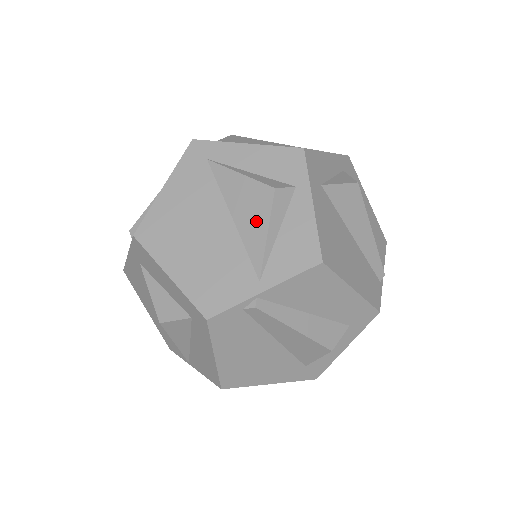
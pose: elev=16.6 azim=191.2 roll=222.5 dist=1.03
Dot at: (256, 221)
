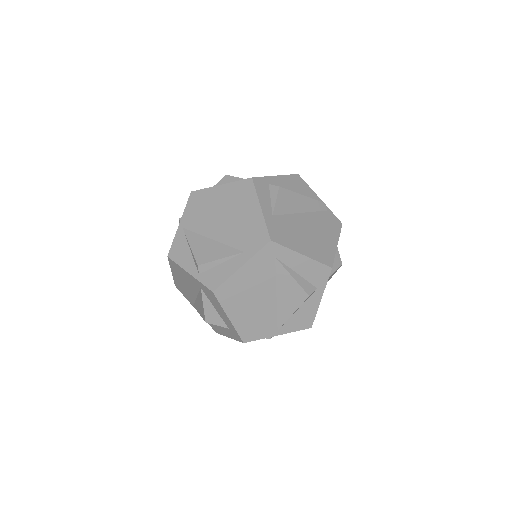
Dot at: (290, 305)
